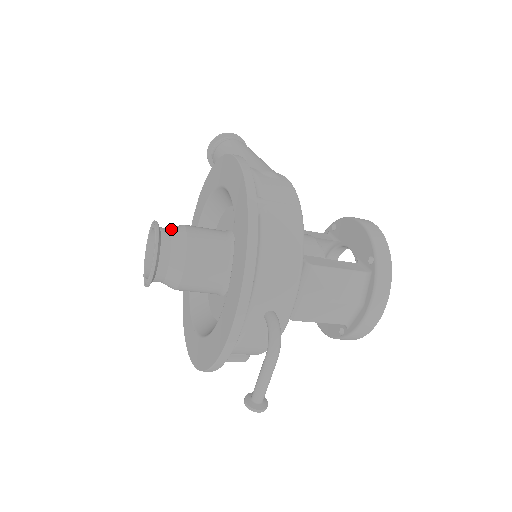
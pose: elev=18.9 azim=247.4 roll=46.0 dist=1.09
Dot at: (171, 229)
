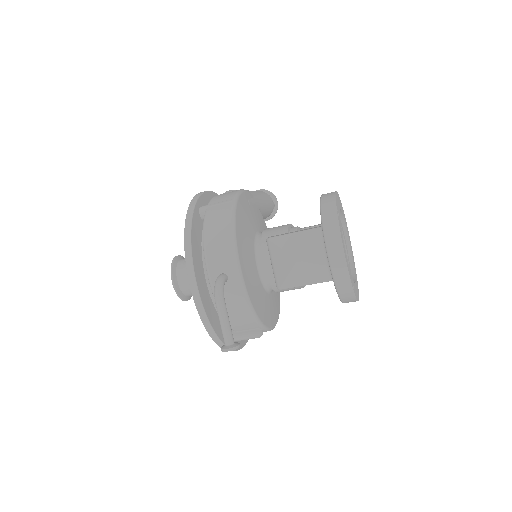
Dot at: occluded
